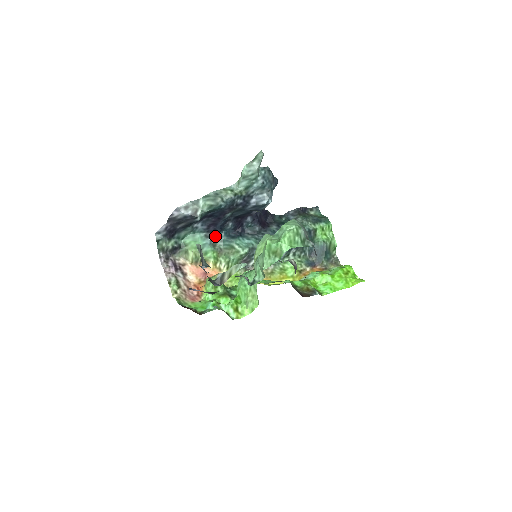
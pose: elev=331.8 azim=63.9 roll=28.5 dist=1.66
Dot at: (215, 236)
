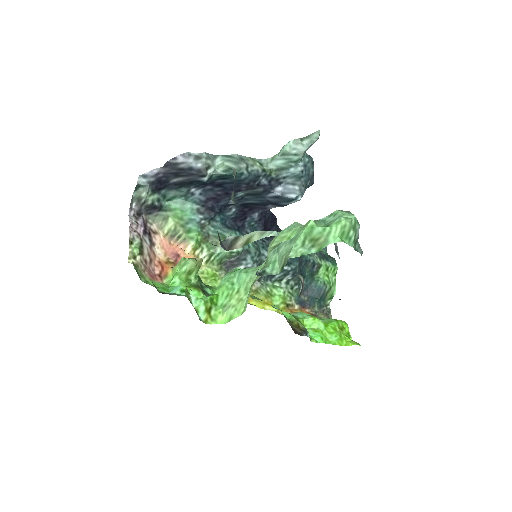
Dot at: (209, 216)
